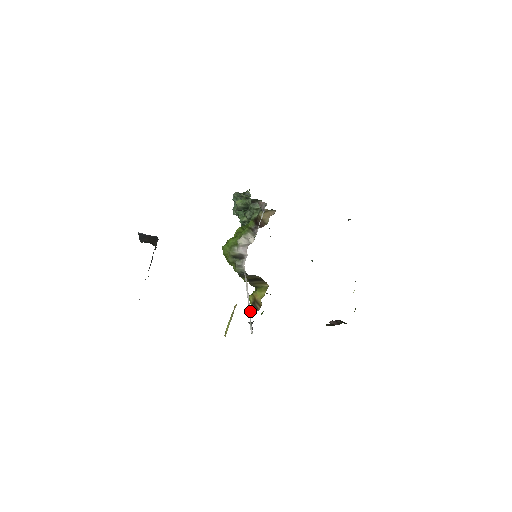
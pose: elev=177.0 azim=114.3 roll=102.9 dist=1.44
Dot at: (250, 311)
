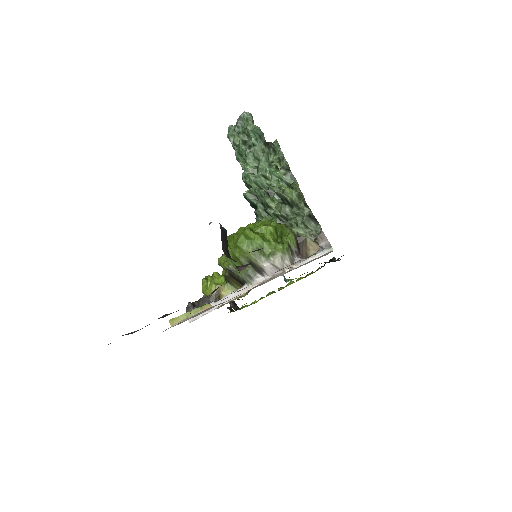
Dot at: (206, 302)
